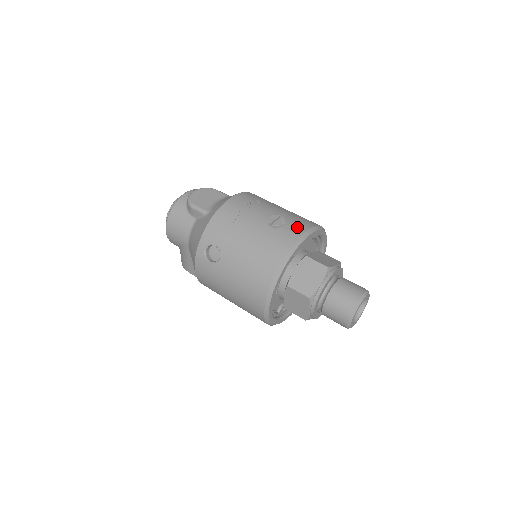
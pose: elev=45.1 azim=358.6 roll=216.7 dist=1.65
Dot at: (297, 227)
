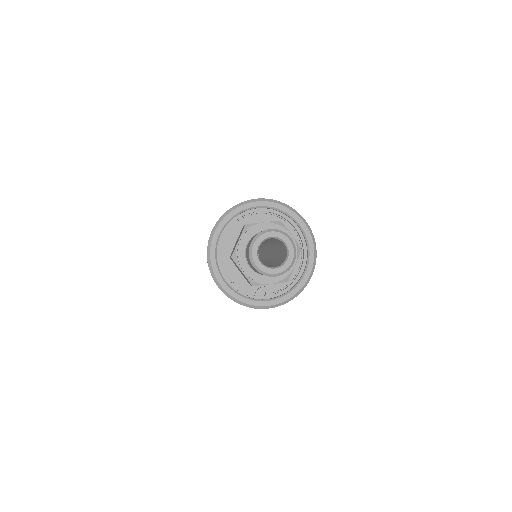
Dot at: occluded
